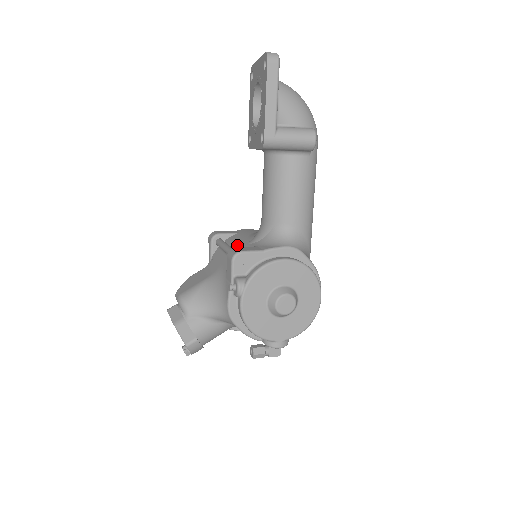
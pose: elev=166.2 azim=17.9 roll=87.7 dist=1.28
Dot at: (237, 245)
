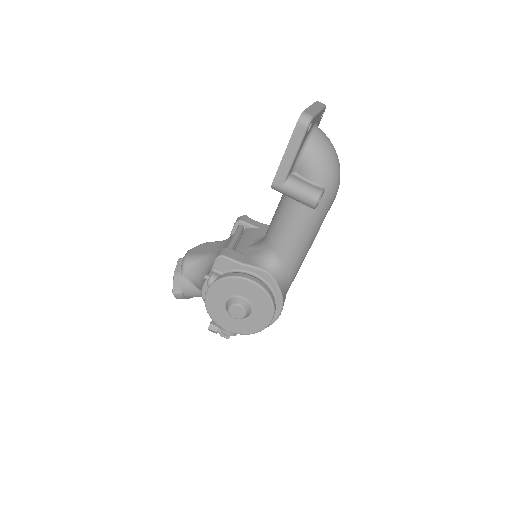
Dot at: (242, 242)
